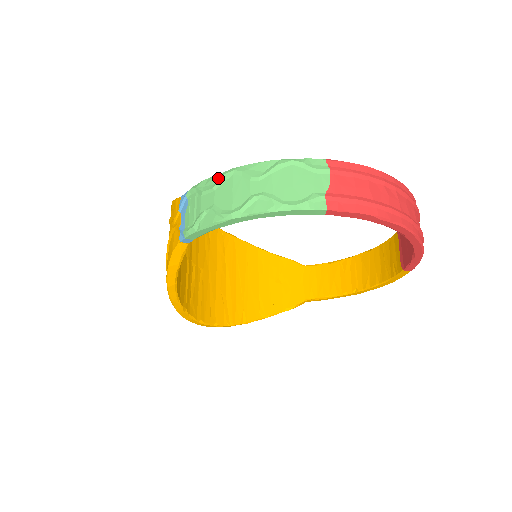
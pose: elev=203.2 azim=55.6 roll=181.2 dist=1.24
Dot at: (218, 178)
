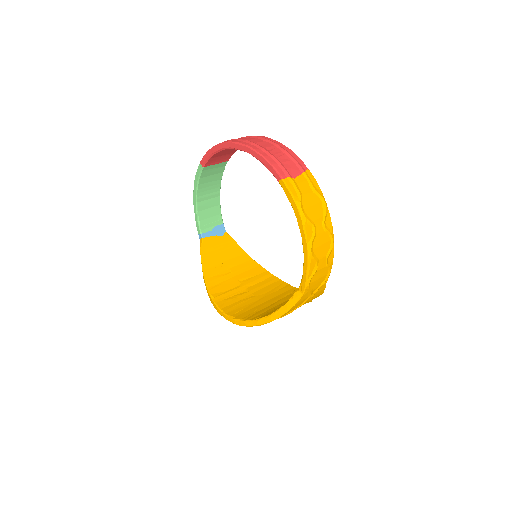
Dot at: occluded
